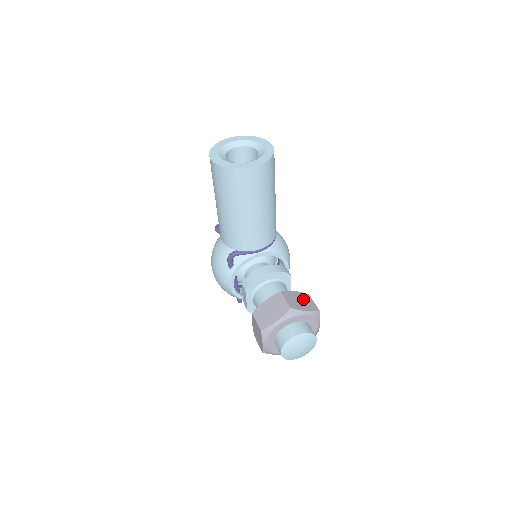
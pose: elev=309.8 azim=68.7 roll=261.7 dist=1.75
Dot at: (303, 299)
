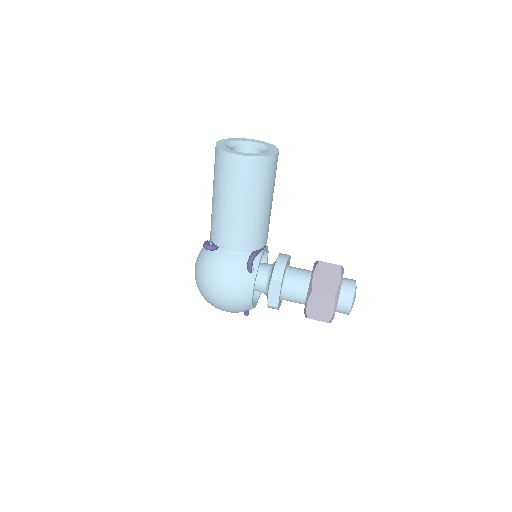
Dot at: occluded
